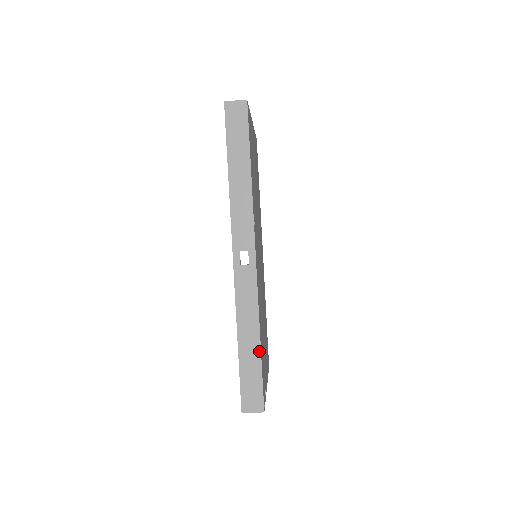
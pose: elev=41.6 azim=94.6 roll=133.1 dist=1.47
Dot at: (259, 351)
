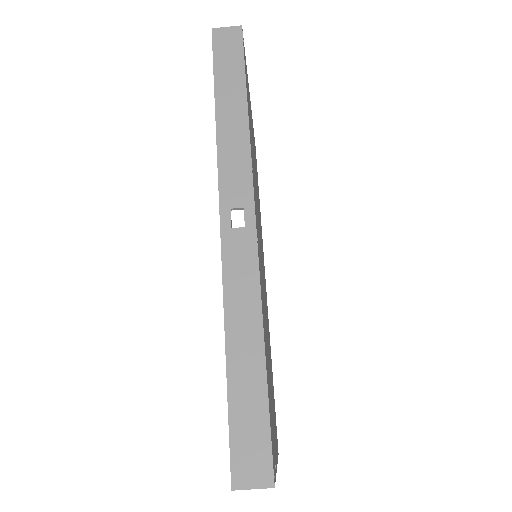
Dot at: (263, 367)
